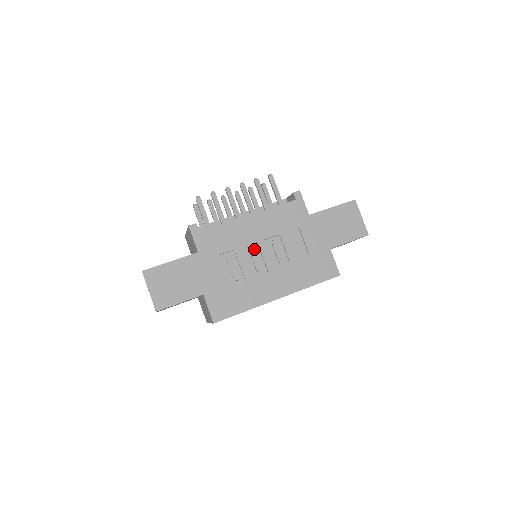
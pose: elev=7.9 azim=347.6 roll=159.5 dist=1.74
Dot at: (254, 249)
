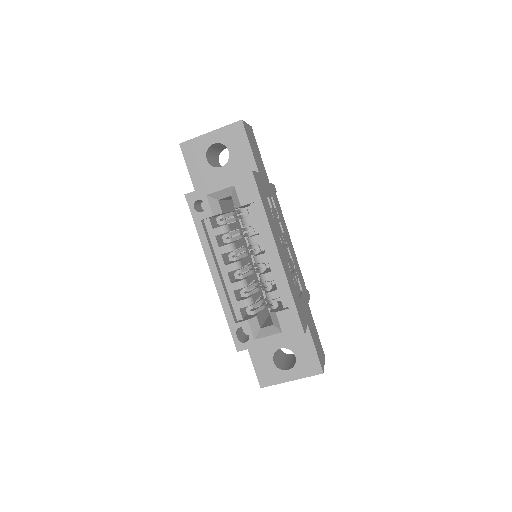
Dot at: (285, 239)
